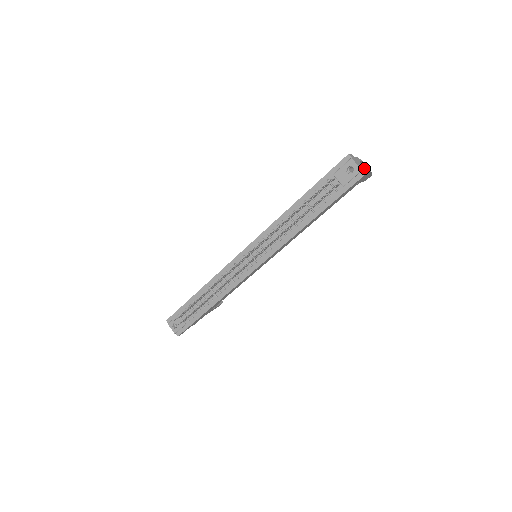
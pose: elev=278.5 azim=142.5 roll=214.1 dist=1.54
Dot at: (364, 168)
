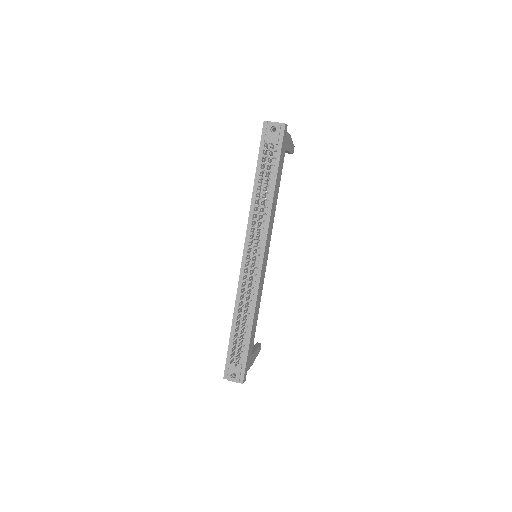
Dot at: occluded
